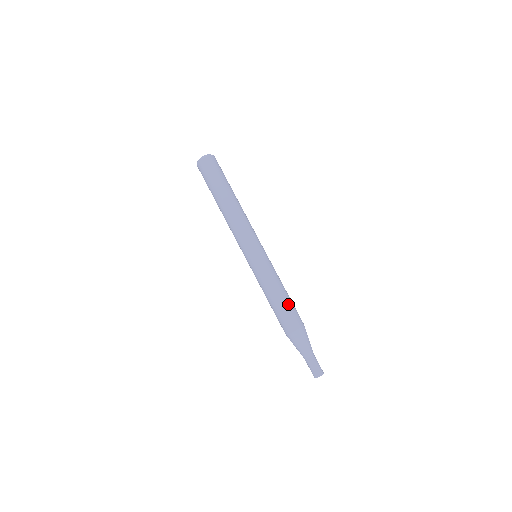
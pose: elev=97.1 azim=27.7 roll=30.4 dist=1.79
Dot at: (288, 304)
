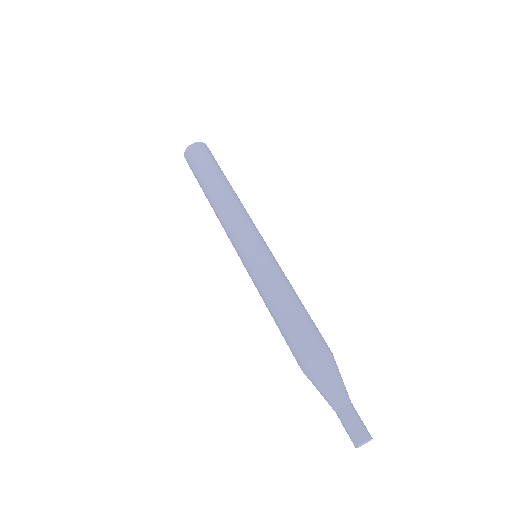
Dot at: (300, 317)
